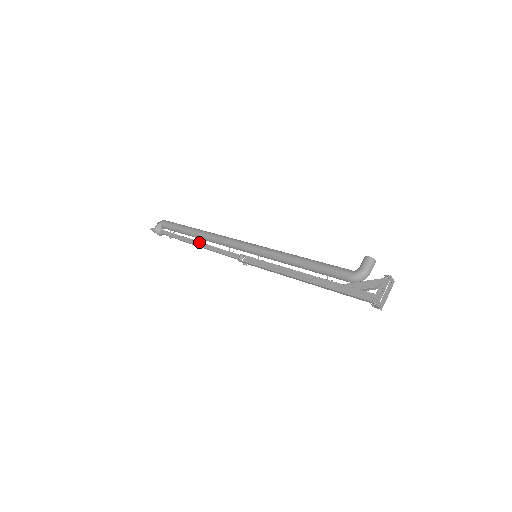
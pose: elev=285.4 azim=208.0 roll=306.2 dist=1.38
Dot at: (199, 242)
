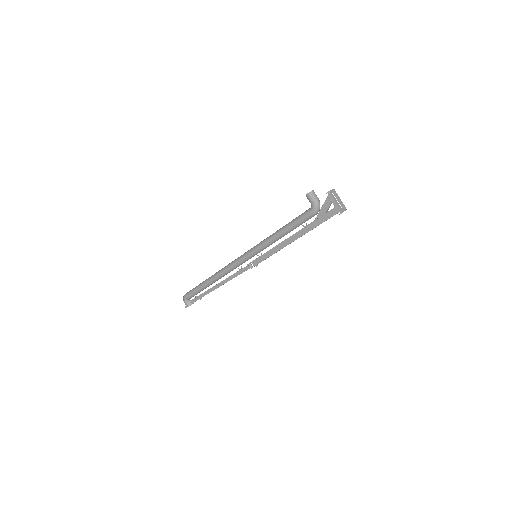
Dot at: (219, 284)
